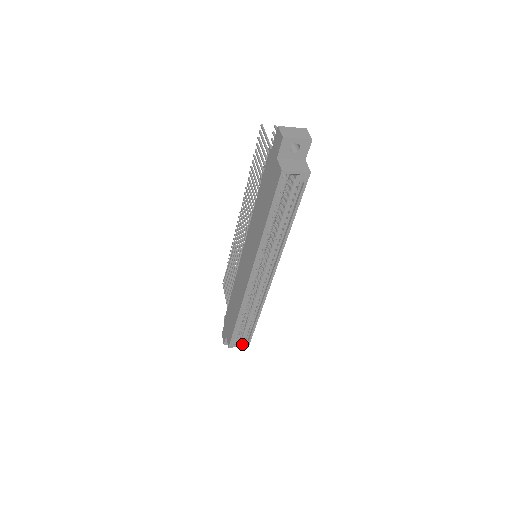
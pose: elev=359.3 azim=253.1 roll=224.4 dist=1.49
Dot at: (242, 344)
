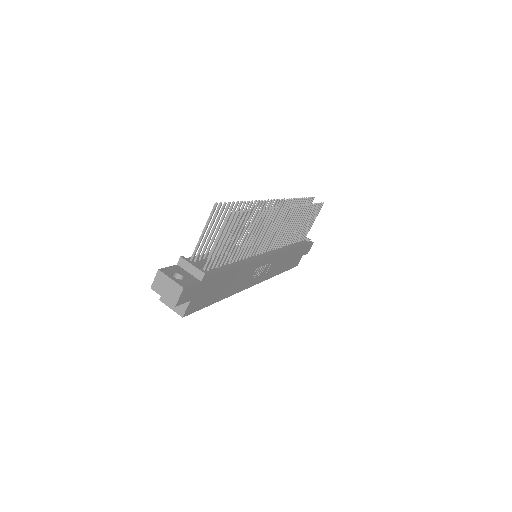
Dot at: occluded
